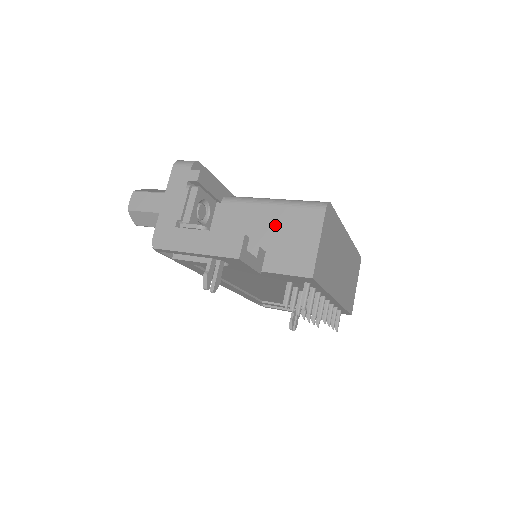
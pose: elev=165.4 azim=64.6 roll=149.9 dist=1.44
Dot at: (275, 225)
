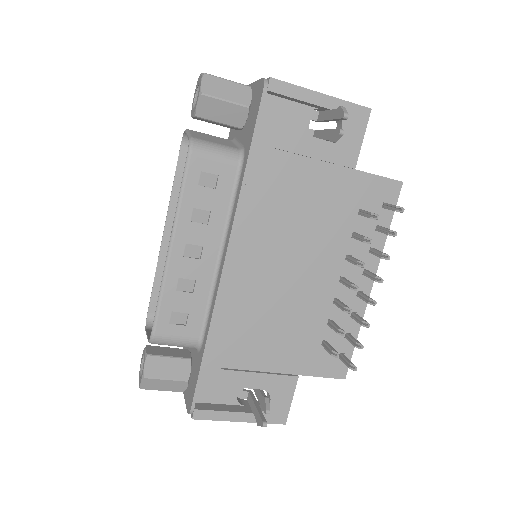
Dot at: occluded
